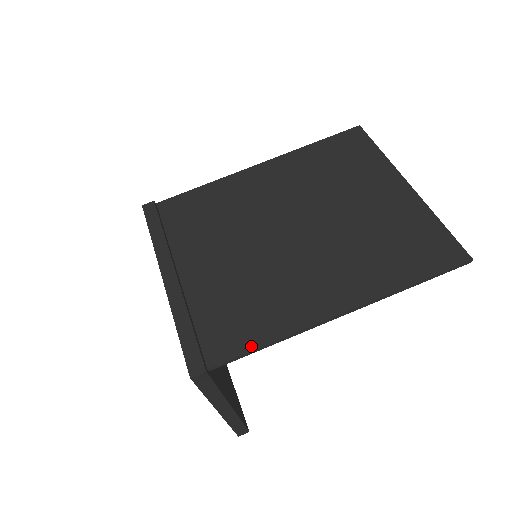
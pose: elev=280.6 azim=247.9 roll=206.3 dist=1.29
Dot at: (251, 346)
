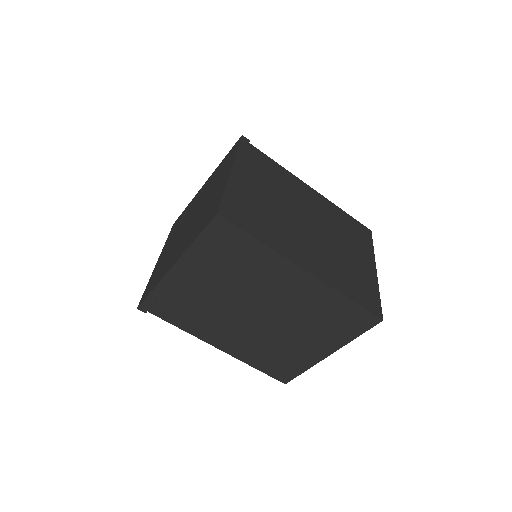
Dot at: (174, 324)
